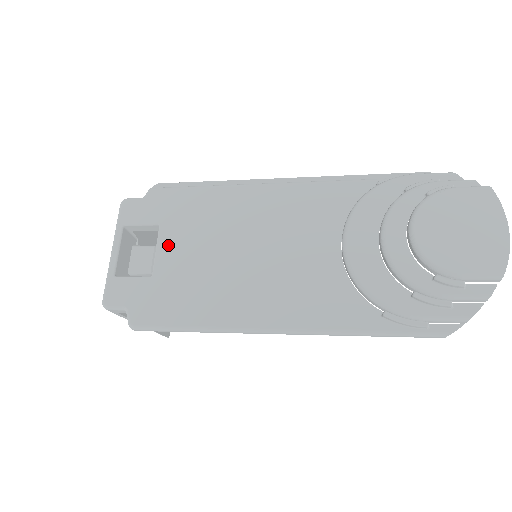
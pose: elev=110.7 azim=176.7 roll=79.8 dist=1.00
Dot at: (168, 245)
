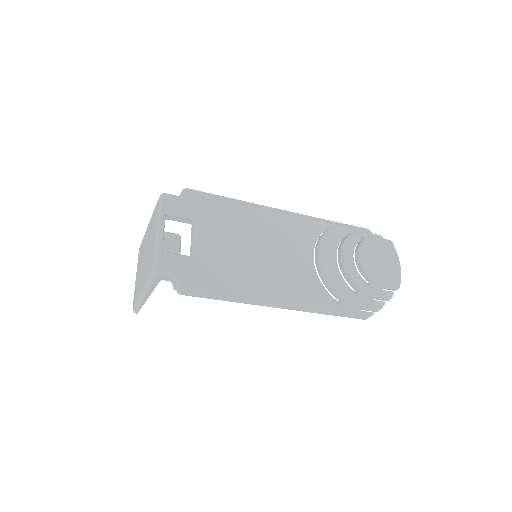
Dot at: (204, 236)
